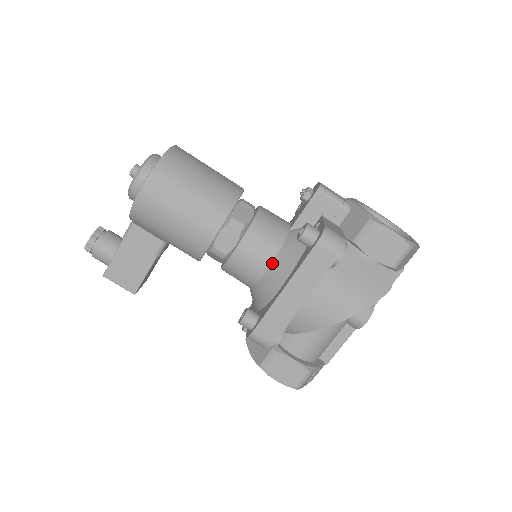
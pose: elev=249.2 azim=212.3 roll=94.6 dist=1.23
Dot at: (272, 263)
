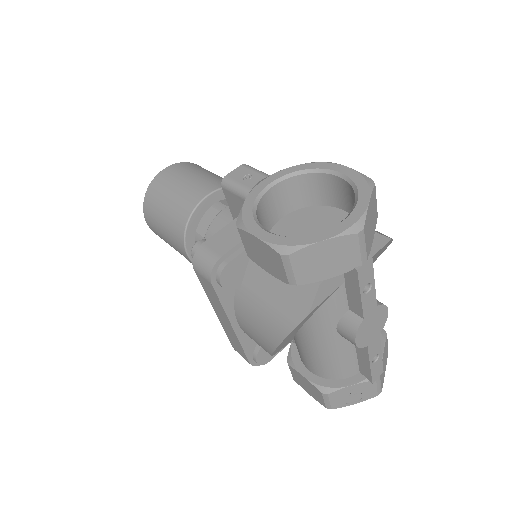
Dot at: occluded
